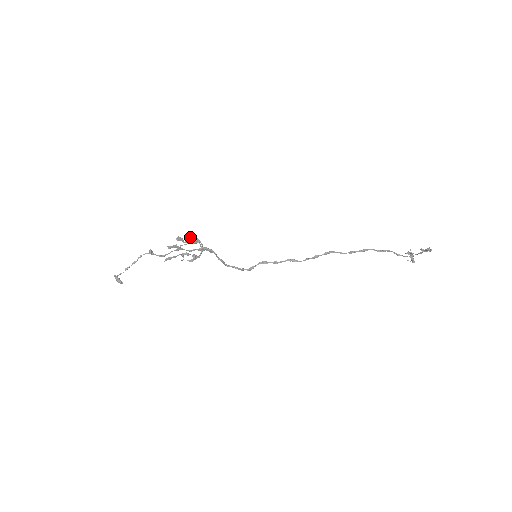
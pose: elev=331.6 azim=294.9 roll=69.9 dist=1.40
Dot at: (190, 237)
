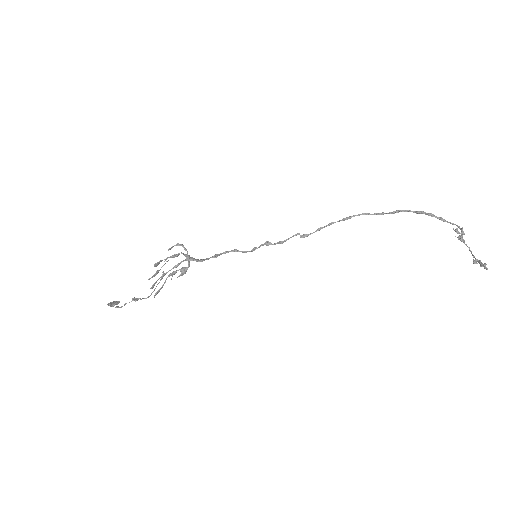
Dot at: (168, 250)
